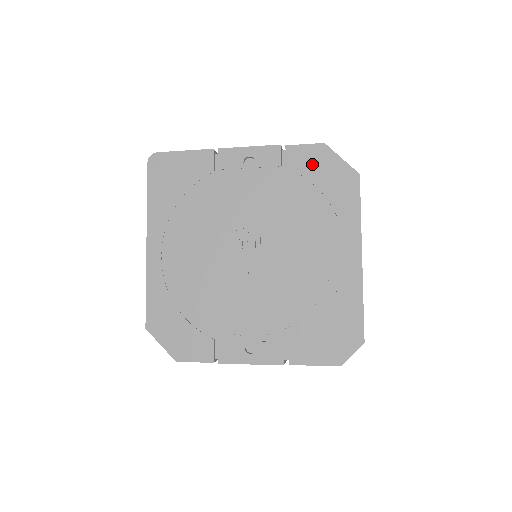
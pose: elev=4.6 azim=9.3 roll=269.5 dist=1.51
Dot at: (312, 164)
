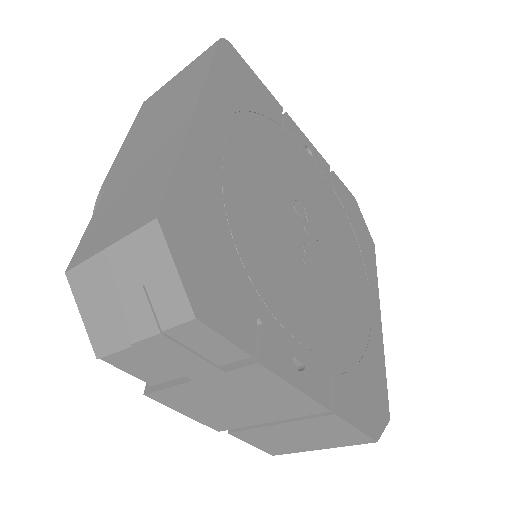
Dot at: (349, 205)
